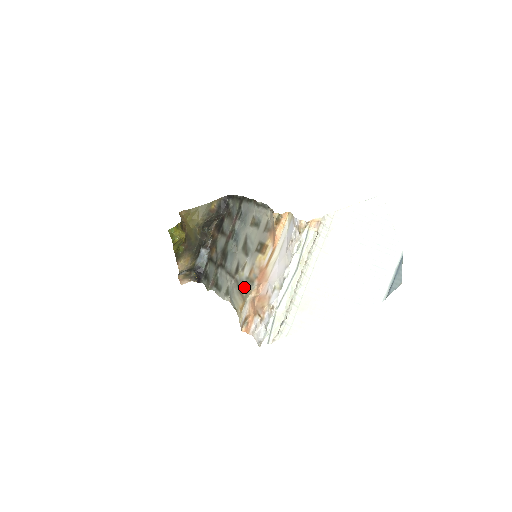
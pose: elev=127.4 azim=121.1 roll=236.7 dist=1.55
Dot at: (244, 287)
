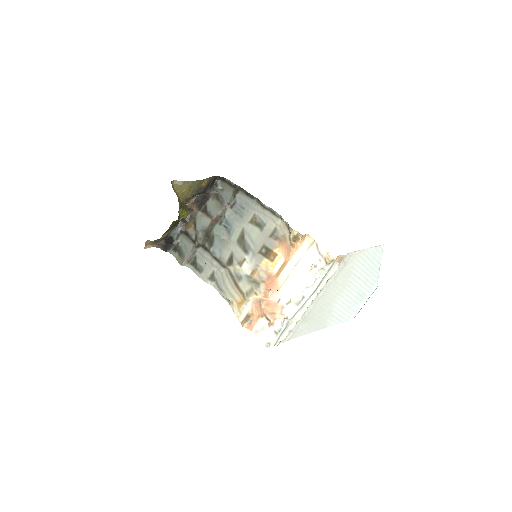
Dot at: (244, 284)
